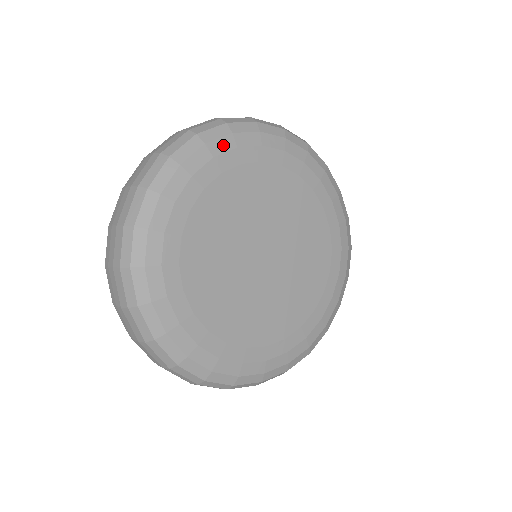
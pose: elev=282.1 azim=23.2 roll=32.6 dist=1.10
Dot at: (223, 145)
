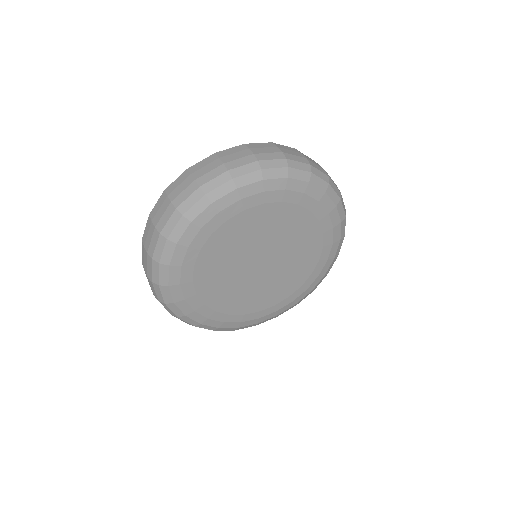
Dot at: (297, 186)
